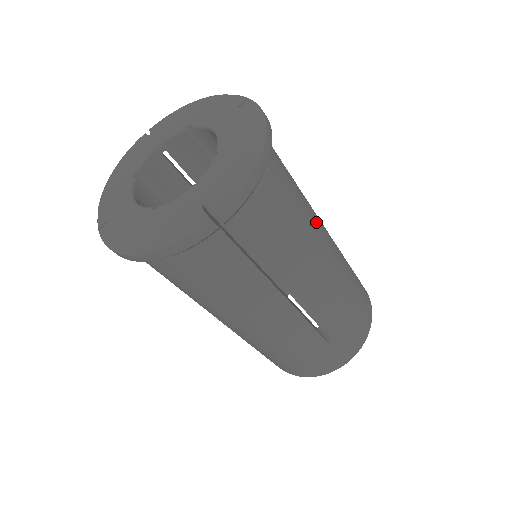
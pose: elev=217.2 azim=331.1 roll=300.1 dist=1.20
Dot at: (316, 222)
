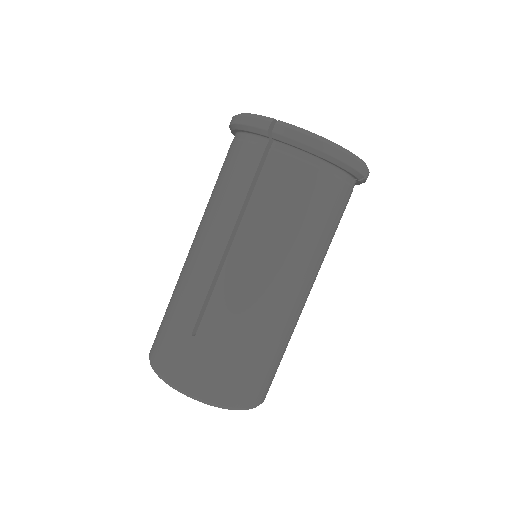
Dot at: occluded
